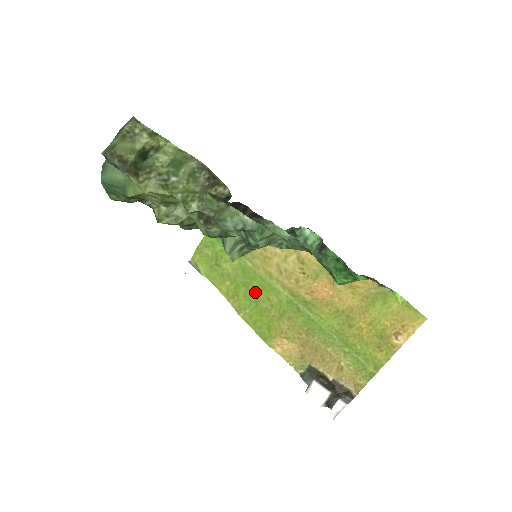
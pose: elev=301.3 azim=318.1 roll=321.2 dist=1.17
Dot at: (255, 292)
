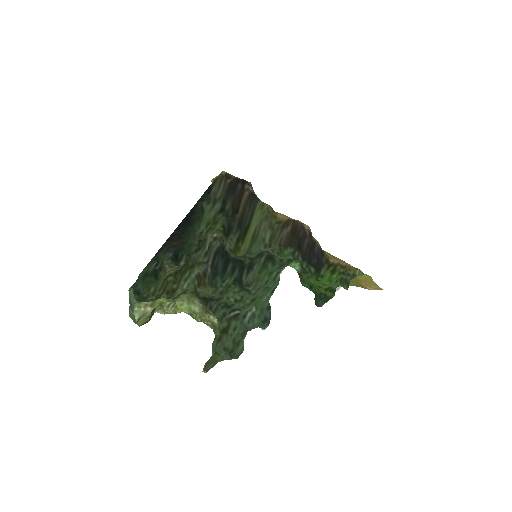
Dot at: occluded
